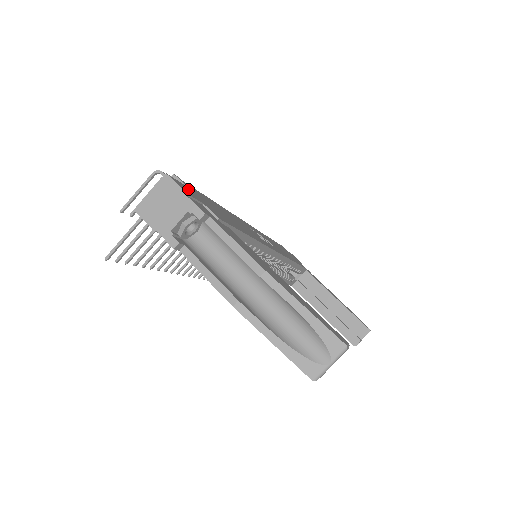
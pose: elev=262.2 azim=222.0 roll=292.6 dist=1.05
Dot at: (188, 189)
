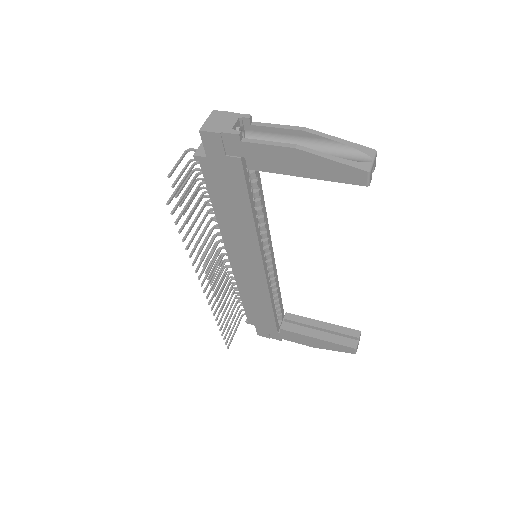
Dot at: occluded
